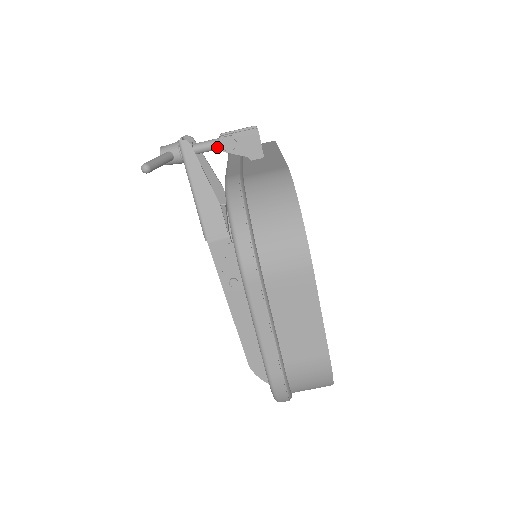
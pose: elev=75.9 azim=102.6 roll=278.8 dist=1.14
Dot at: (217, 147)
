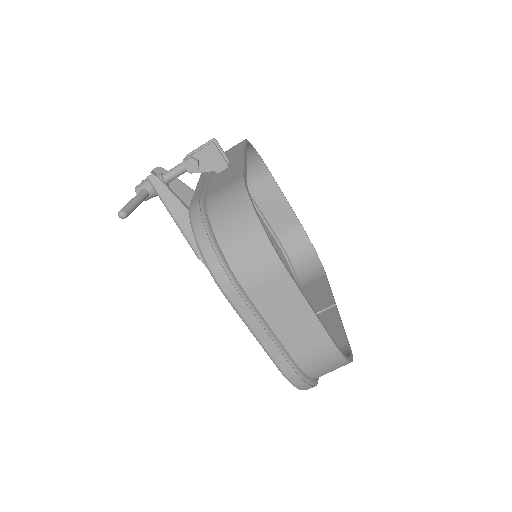
Dot at: (184, 171)
